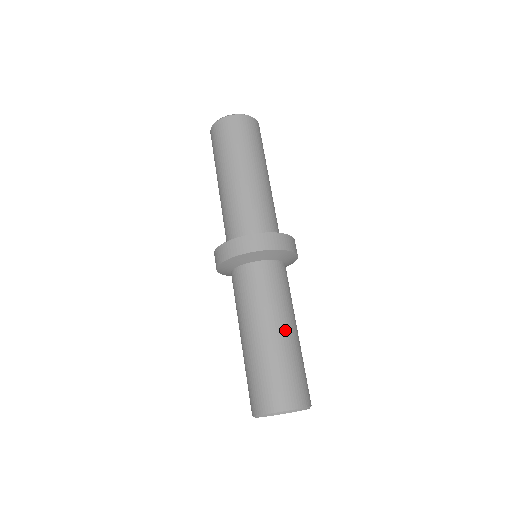
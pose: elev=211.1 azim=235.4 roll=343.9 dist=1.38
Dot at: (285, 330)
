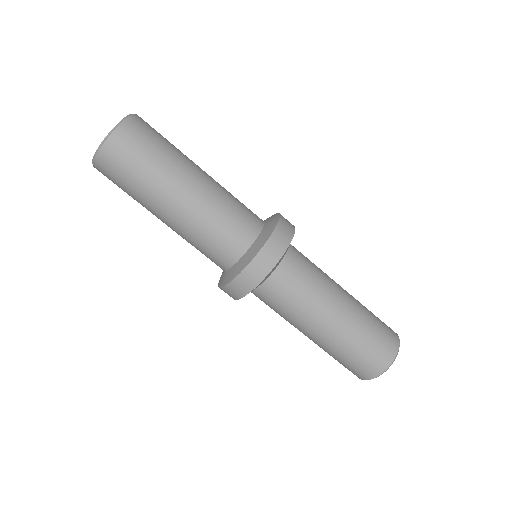
Dot at: (341, 309)
